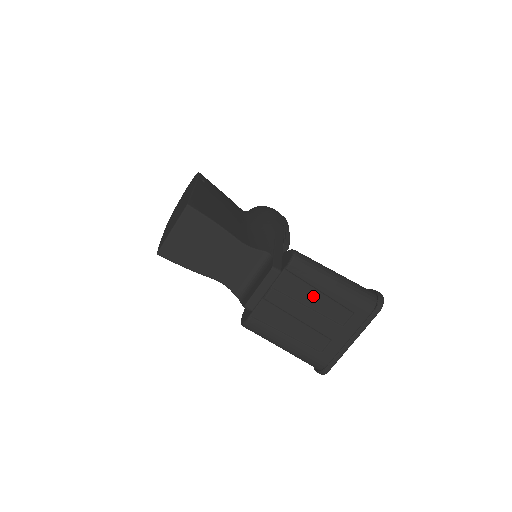
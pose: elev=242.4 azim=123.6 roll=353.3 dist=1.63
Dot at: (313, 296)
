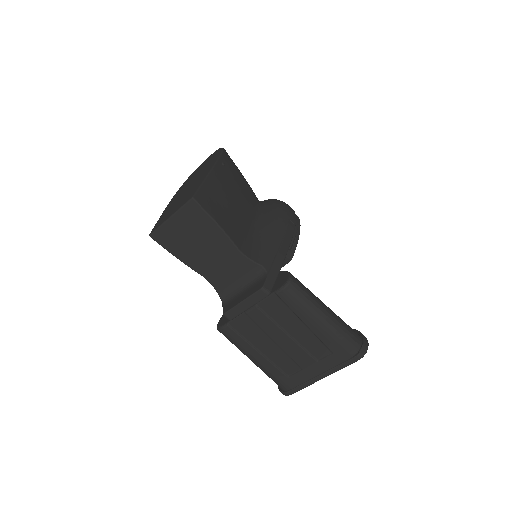
Dot at: (296, 326)
